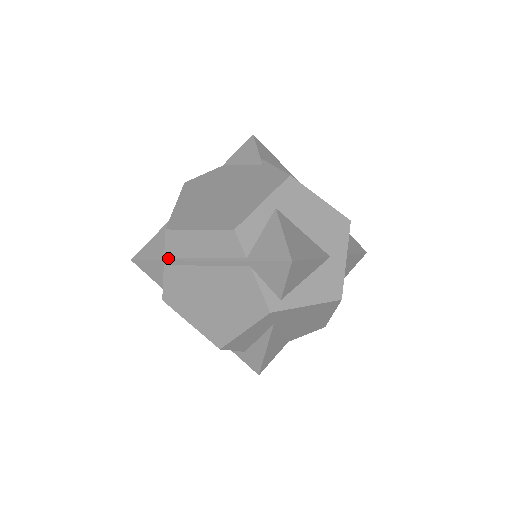
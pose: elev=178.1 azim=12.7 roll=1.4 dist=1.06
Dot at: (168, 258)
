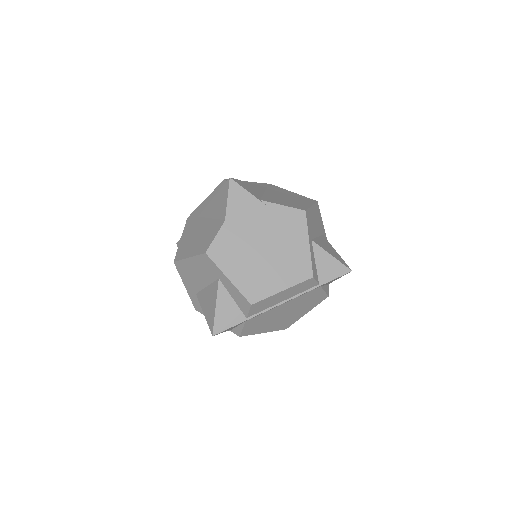
Dot at: (251, 316)
